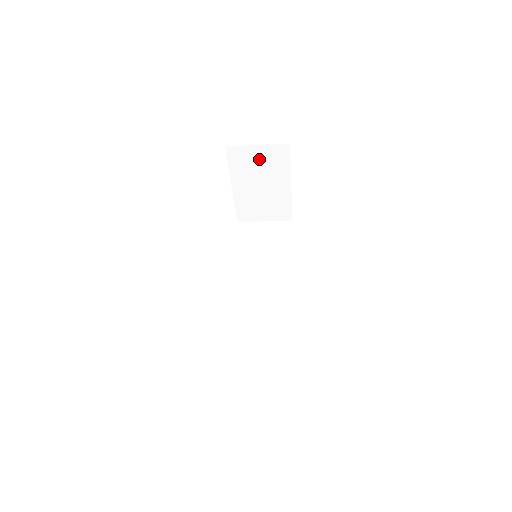
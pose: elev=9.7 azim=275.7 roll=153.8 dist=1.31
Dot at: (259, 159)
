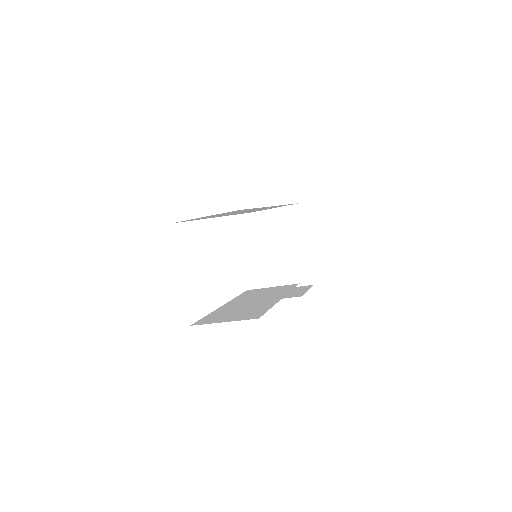
Dot at: (277, 221)
